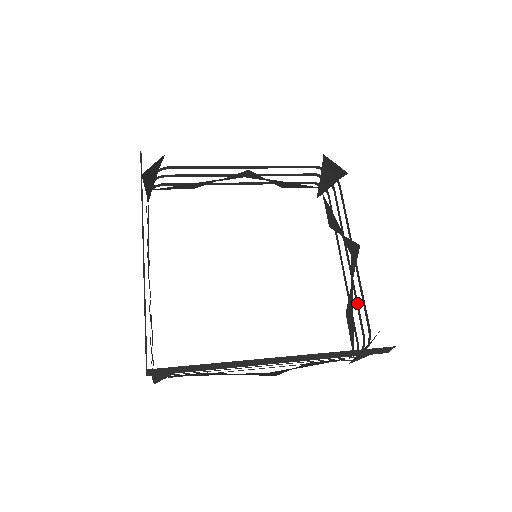
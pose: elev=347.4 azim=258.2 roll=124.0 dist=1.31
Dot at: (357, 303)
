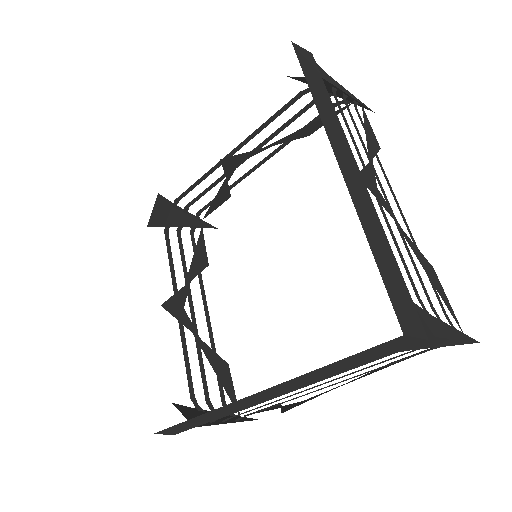
Dot at: occluded
